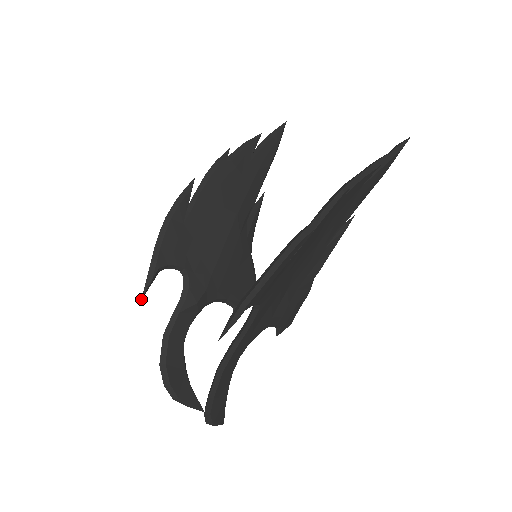
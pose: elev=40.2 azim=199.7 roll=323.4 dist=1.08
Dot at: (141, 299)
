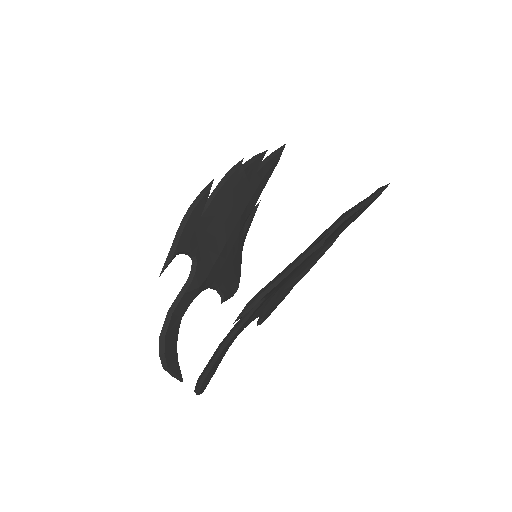
Dot at: occluded
